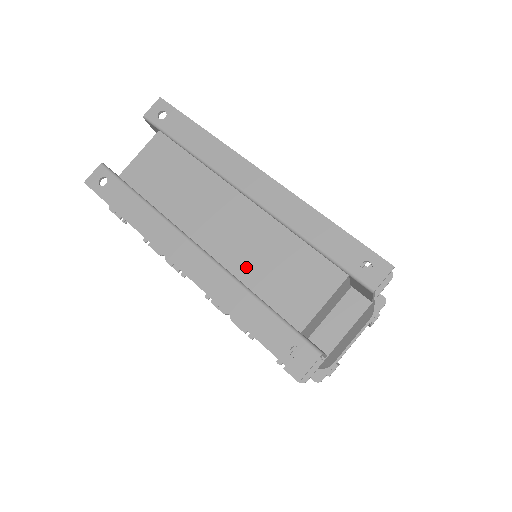
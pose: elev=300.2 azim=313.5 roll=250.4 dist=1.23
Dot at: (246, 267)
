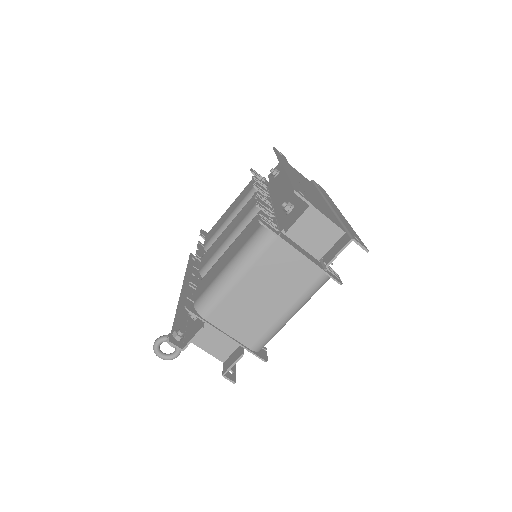
Dot at: (307, 192)
